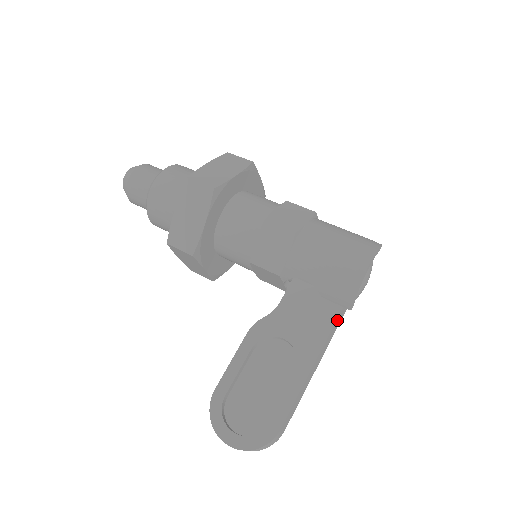
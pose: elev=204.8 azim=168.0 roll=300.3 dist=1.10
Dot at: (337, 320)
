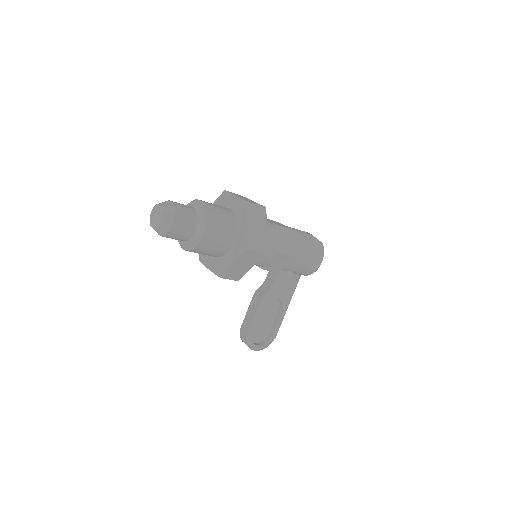
Dot at: (297, 280)
